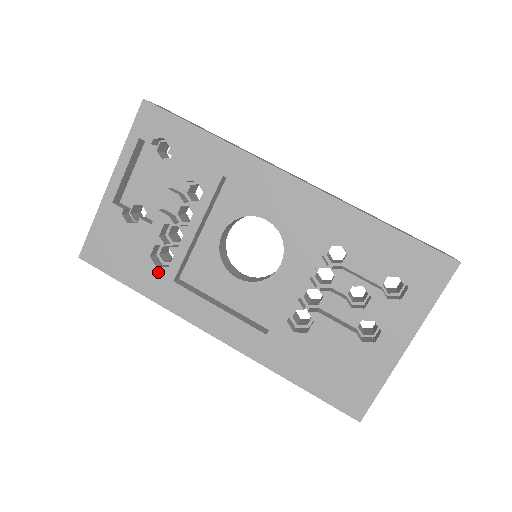
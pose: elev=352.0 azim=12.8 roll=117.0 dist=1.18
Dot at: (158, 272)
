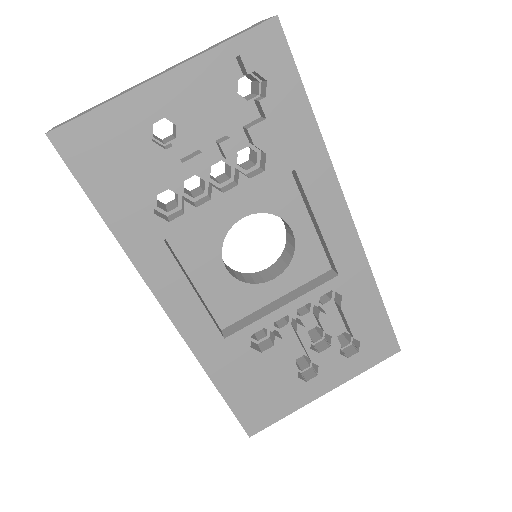
Dot at: (152, 220)
